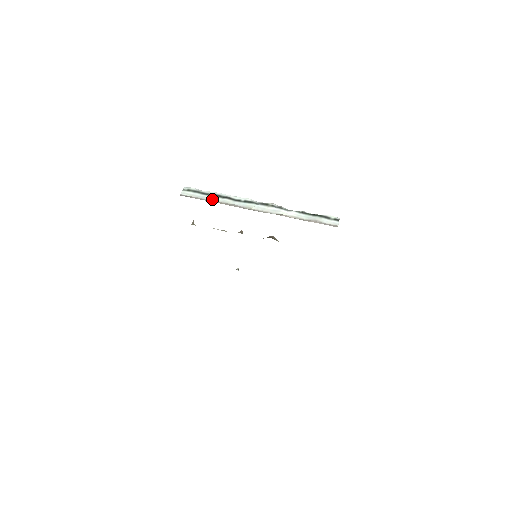
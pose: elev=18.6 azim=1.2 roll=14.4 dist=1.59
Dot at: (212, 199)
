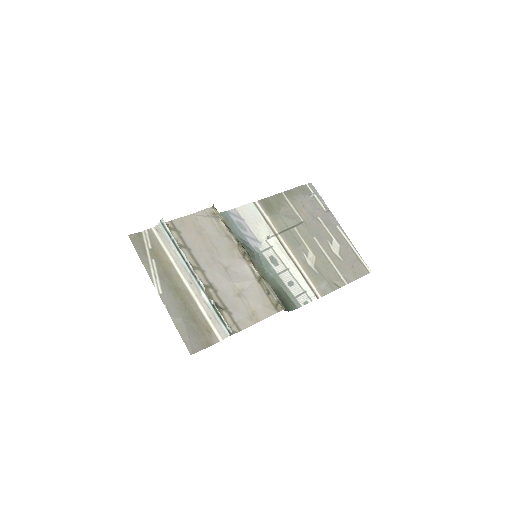
Dot at: (171, 244)
